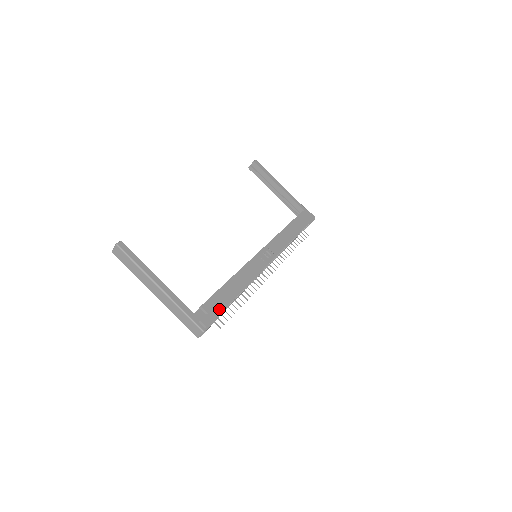
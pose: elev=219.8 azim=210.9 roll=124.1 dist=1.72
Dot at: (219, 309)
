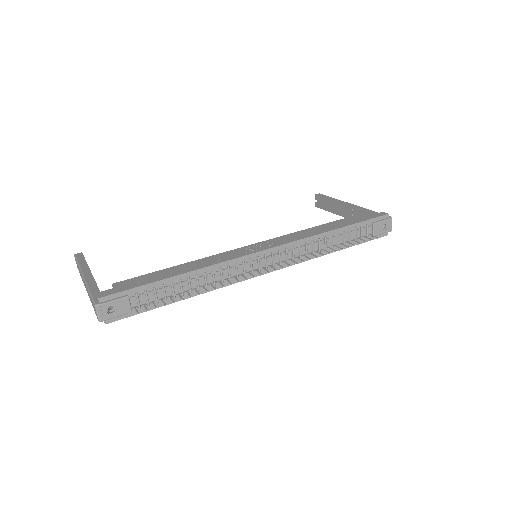
Dot at: (134, 286)
